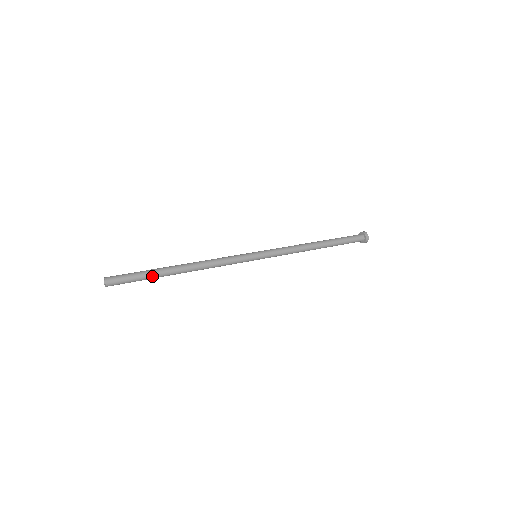
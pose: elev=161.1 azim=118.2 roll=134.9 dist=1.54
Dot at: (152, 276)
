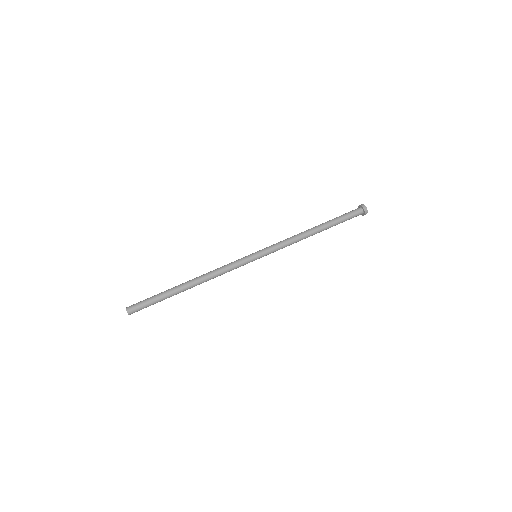
Dot at: (165, 298)
